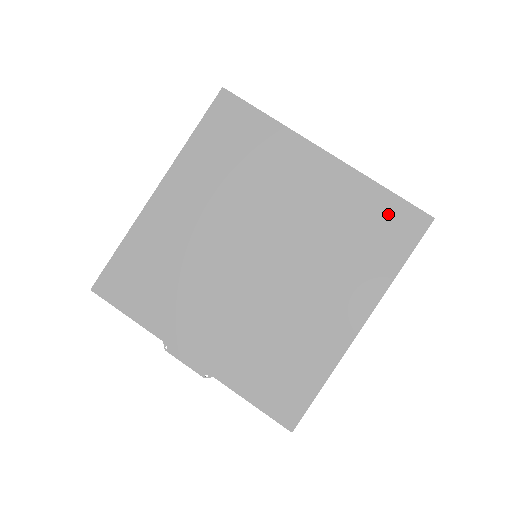
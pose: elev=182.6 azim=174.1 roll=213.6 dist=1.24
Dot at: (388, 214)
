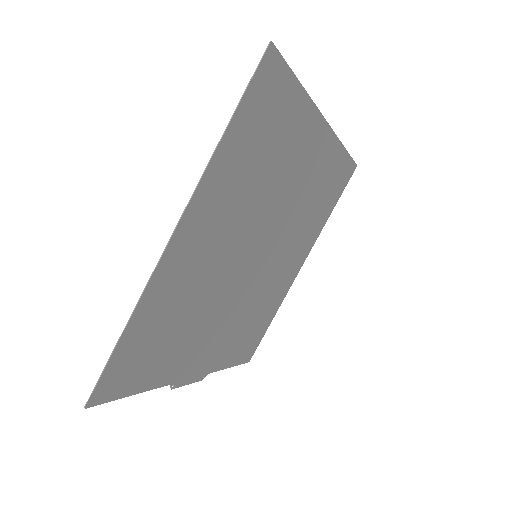
Dot at: (340, 173)
